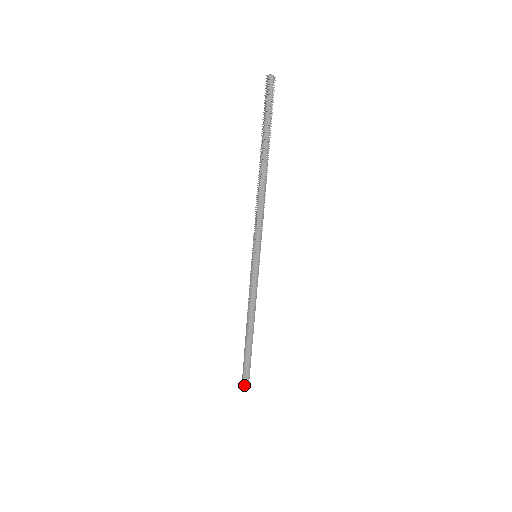
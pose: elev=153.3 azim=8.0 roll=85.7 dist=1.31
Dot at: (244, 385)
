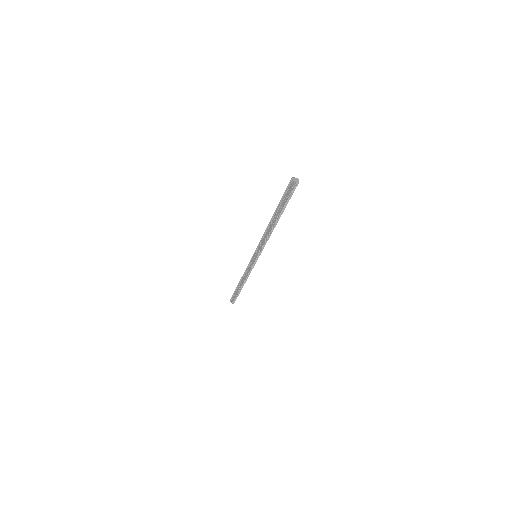
Dot at: (231, 302)
